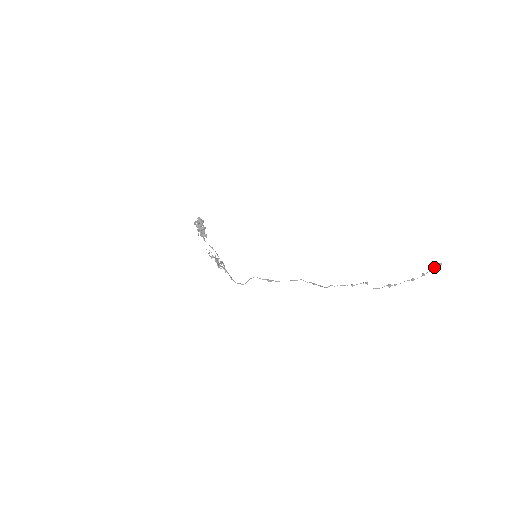
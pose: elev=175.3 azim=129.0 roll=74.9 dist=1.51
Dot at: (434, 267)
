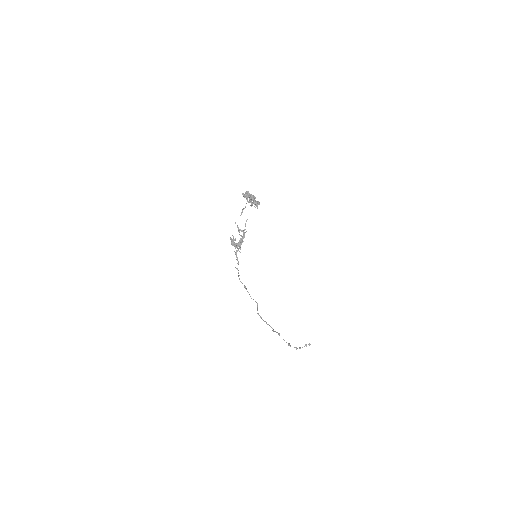
Dot at: (306, 345)
